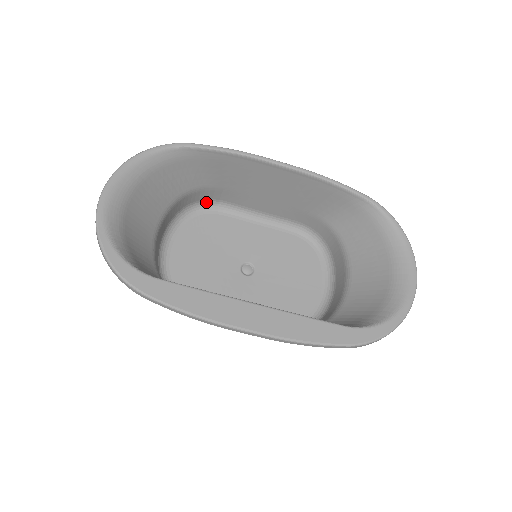
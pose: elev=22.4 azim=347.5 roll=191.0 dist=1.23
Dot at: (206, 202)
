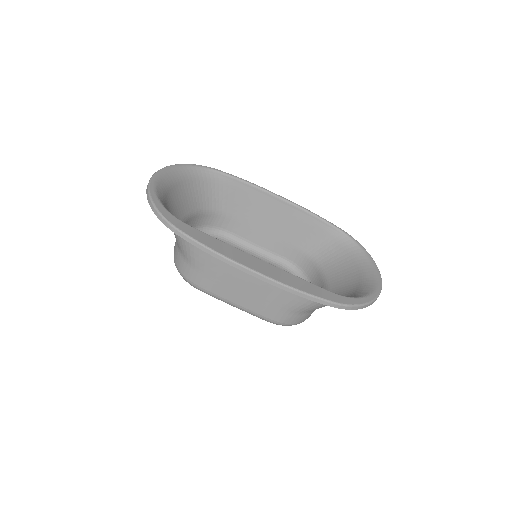
Dot at: (215, 229)
